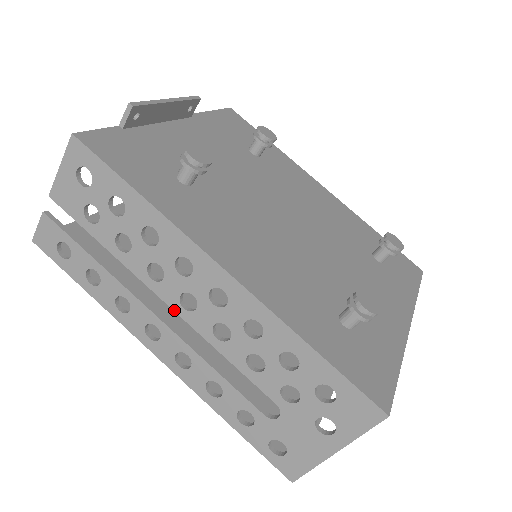
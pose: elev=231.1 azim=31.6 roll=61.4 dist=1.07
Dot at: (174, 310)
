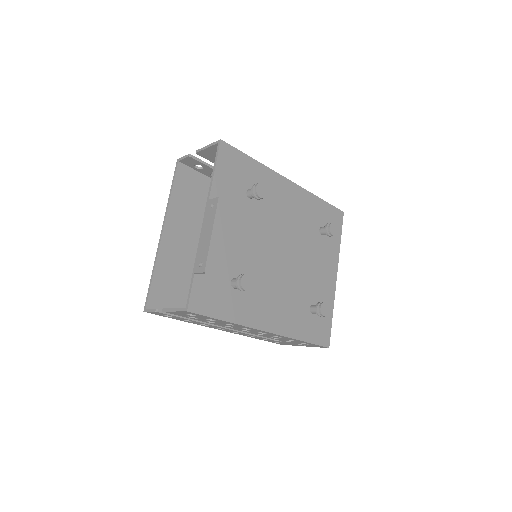
Dot at: occluded
